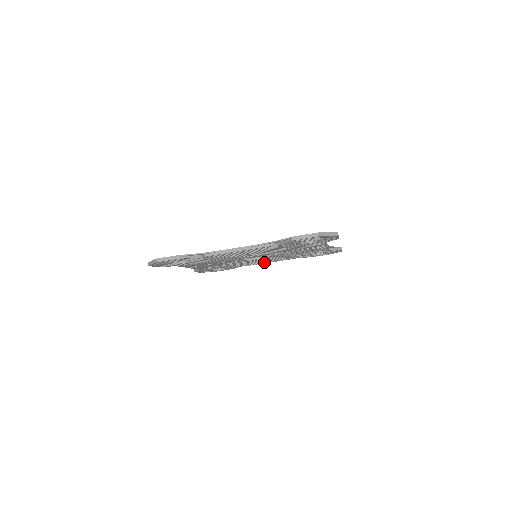
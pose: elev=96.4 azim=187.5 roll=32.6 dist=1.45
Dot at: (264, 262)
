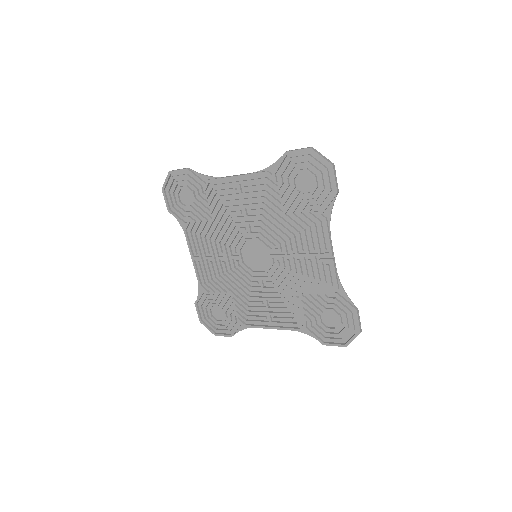
Dot at: (266, 321)
